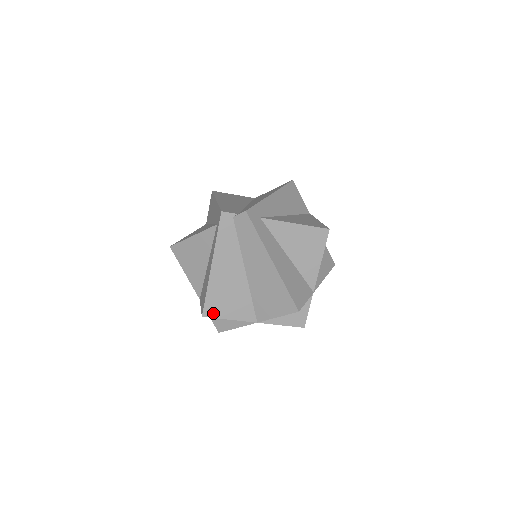
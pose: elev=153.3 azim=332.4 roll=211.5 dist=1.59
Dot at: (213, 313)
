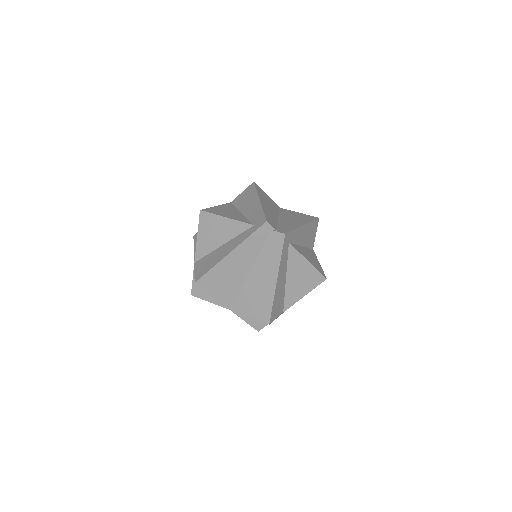
Dot at: (204, 285)
